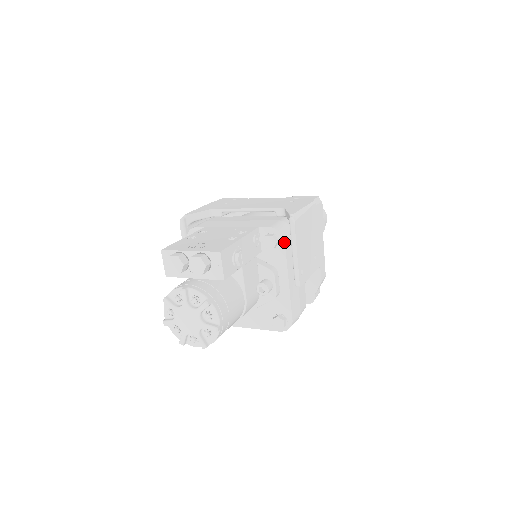
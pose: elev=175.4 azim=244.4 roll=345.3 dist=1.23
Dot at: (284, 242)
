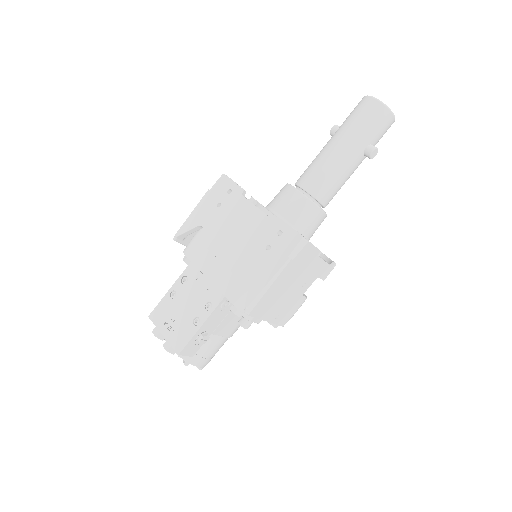
Dot at: (248, 315)
